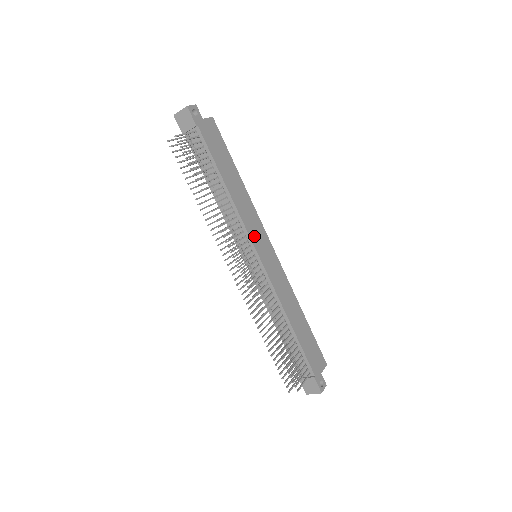
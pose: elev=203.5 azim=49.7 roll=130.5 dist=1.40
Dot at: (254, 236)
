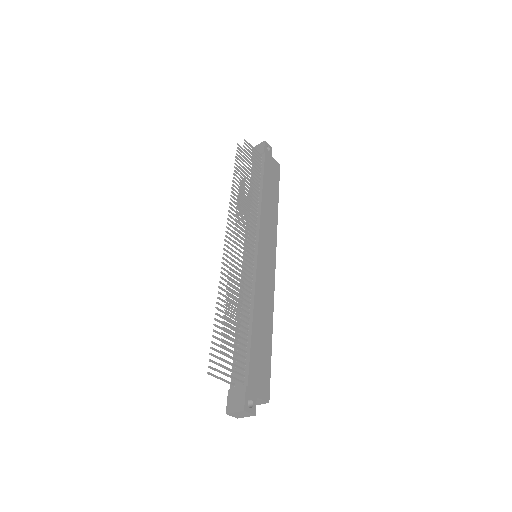
Dot at: (263, 236)
